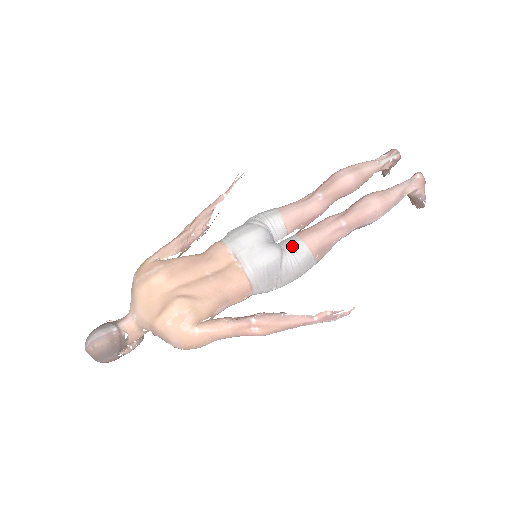
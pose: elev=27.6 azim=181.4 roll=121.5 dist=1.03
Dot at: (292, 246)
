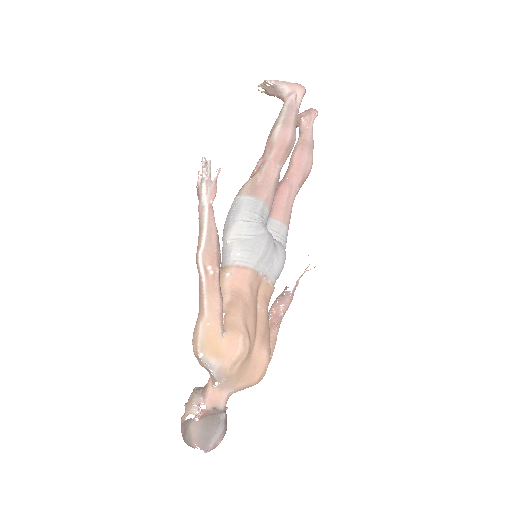
Dot at: (282, 234)
